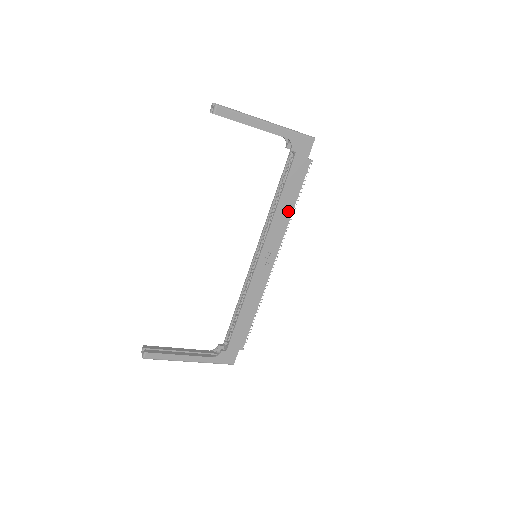
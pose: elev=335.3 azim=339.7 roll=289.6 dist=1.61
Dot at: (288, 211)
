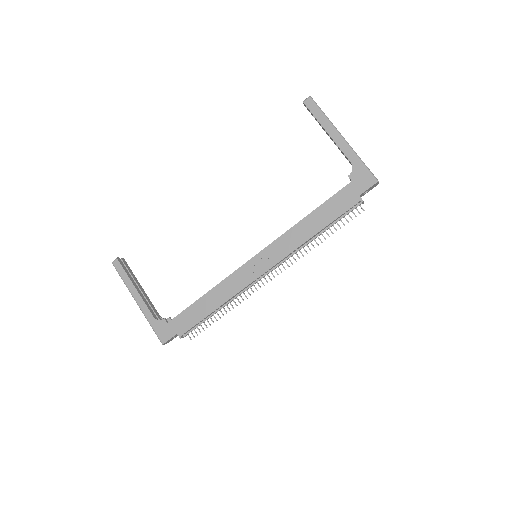
Dot at: (310, 232)
